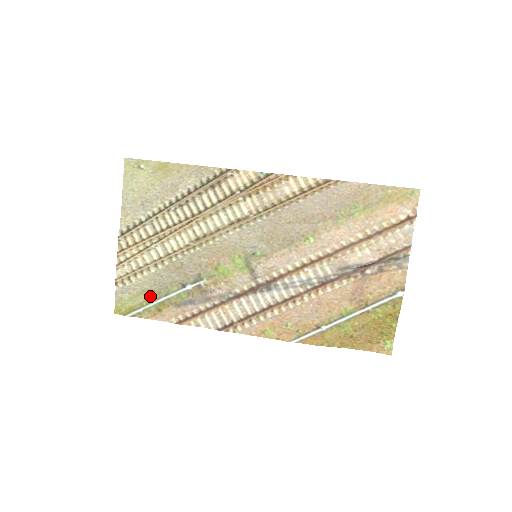
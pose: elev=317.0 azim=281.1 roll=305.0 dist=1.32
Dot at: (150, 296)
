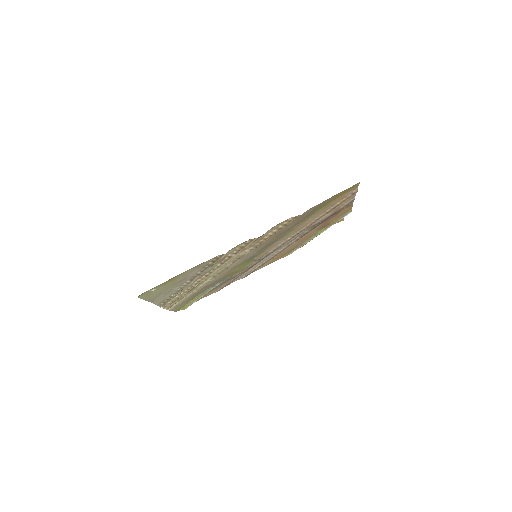
Dot at: (194, 298)
